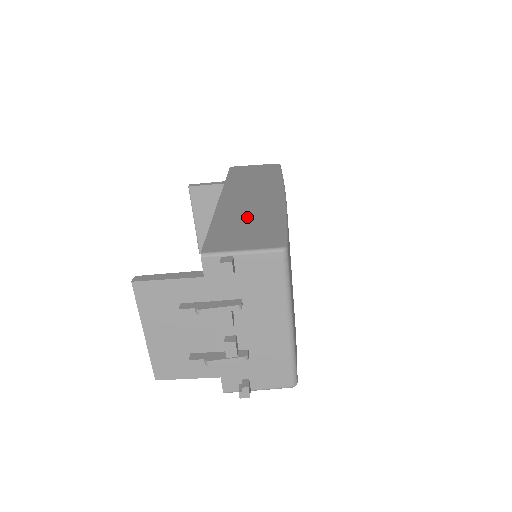
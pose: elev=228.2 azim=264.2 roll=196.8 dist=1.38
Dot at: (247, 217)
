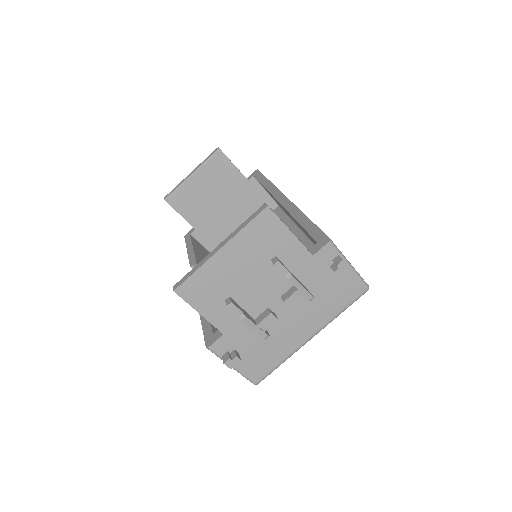
Dot at: occluded
